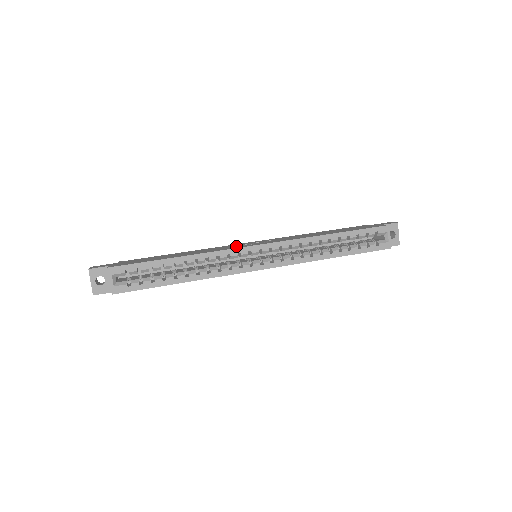
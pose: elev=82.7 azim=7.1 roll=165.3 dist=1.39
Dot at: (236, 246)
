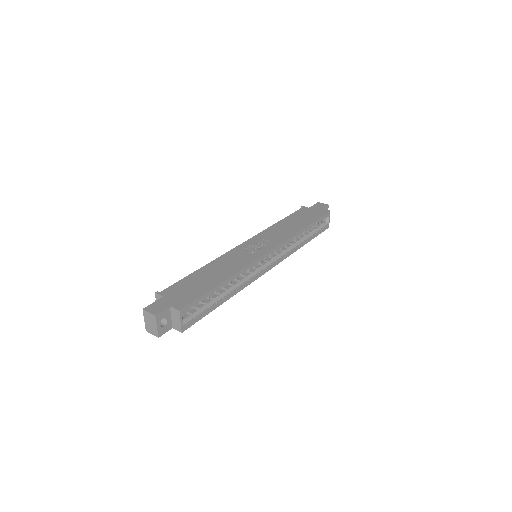
Dot at: (248, 253)
